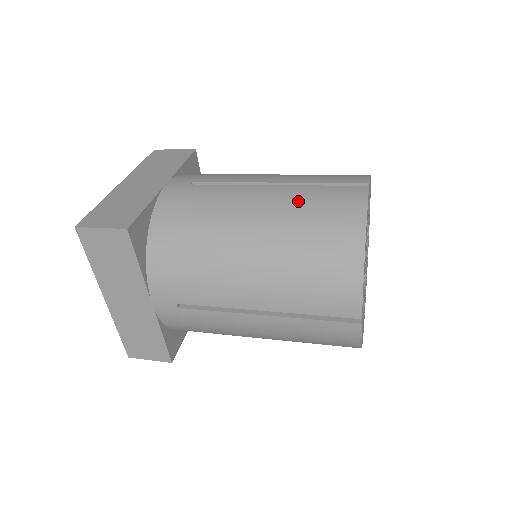
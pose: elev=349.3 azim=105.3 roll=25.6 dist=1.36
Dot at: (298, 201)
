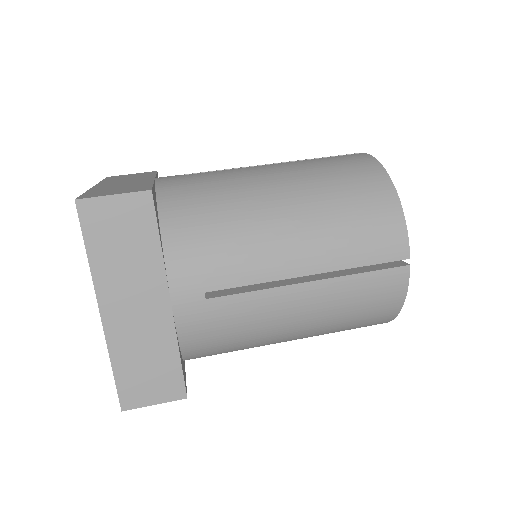
Dot at: (312, 166)
